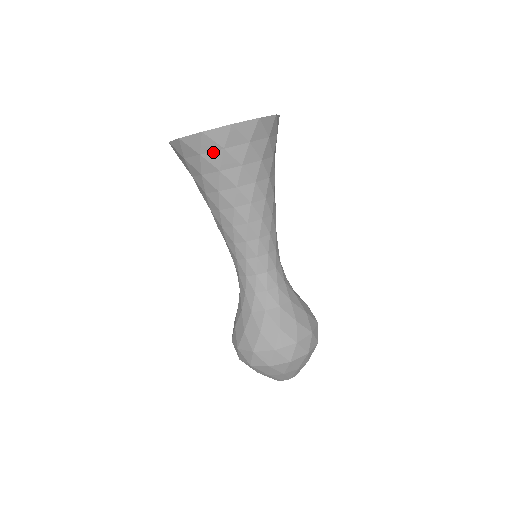
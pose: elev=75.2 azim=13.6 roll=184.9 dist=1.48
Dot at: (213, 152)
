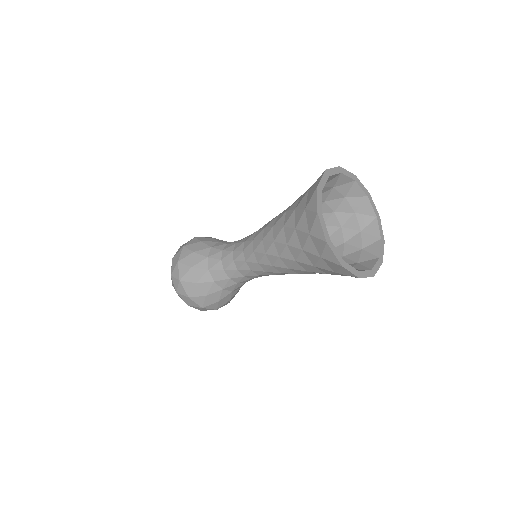
Dot at: (315, 247)
